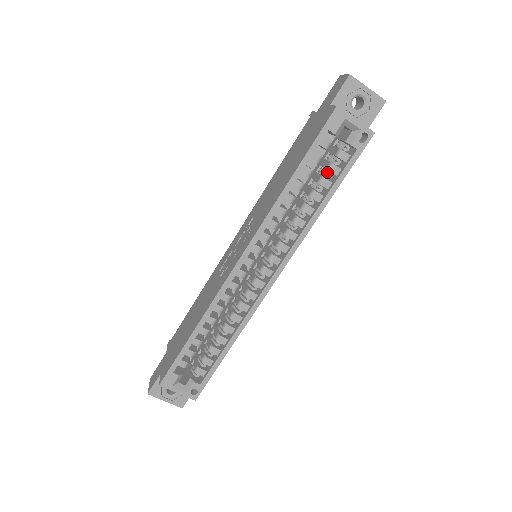
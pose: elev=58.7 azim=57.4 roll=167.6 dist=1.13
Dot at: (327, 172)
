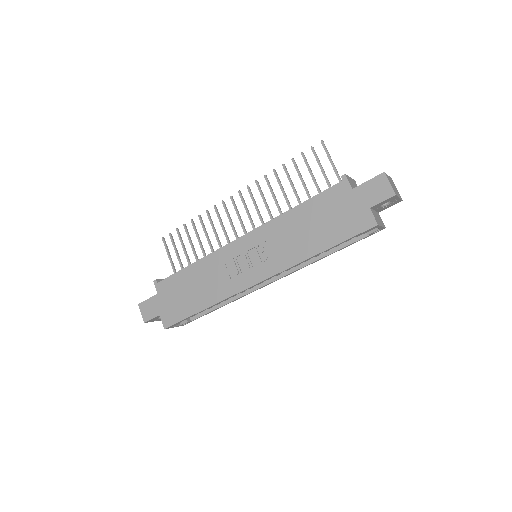
Dot at: occluded
